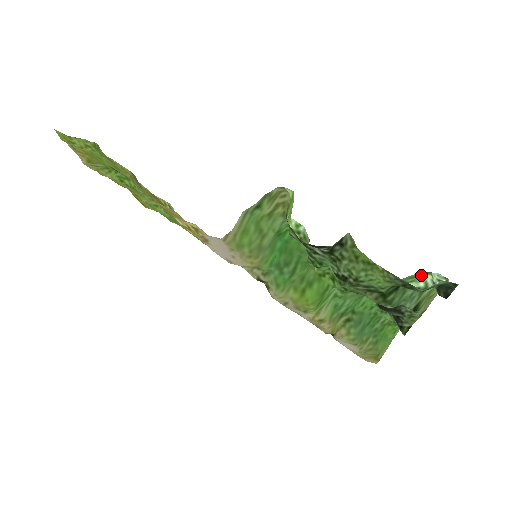
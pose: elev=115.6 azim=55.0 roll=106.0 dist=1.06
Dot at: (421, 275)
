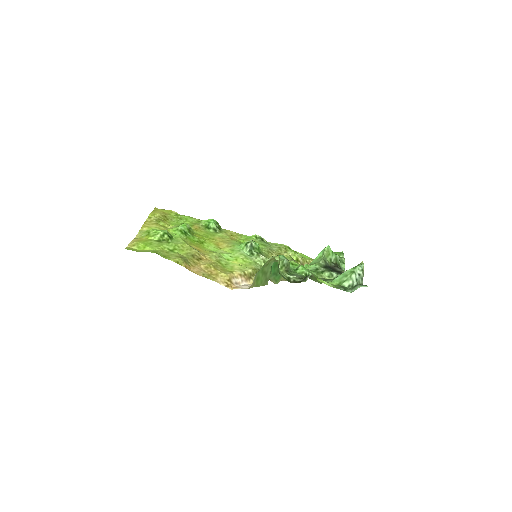
Dot at: (350, 274)
